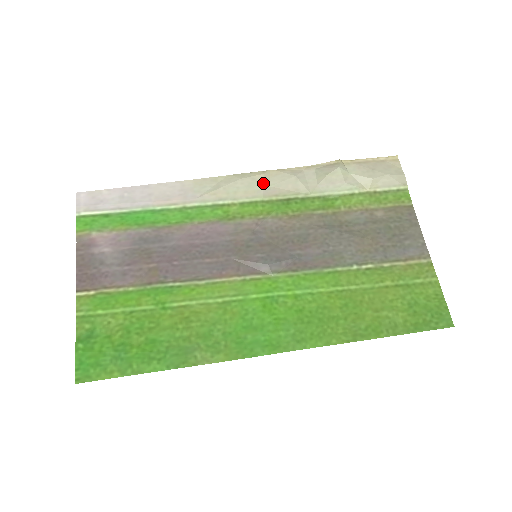
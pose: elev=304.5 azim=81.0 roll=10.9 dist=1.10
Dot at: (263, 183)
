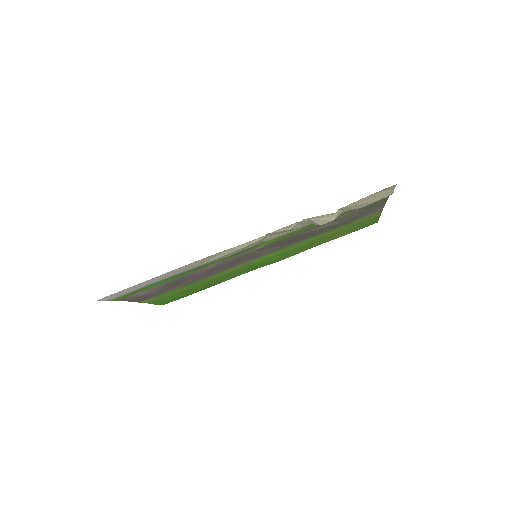
Dot at: occluded
